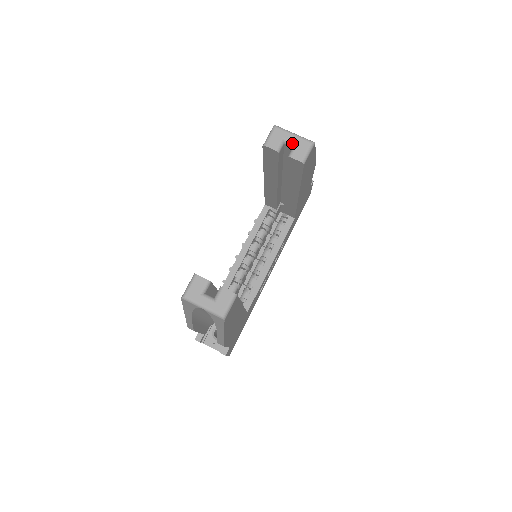
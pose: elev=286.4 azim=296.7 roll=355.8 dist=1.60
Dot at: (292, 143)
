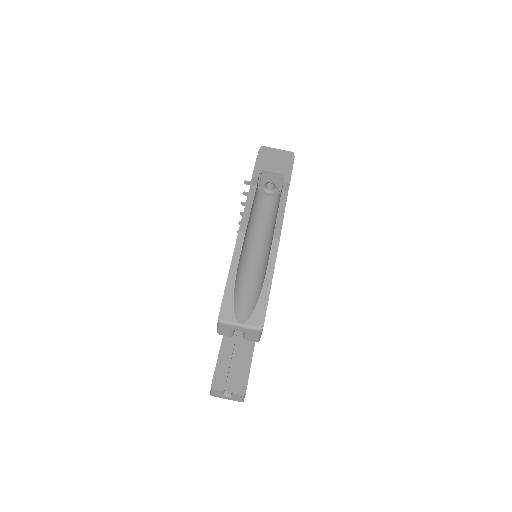
Dot at: occluded
